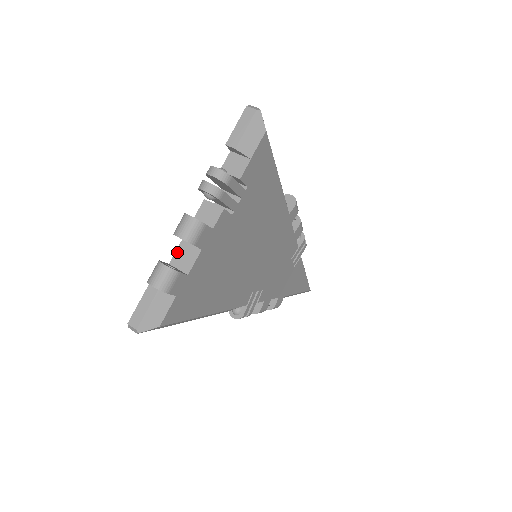
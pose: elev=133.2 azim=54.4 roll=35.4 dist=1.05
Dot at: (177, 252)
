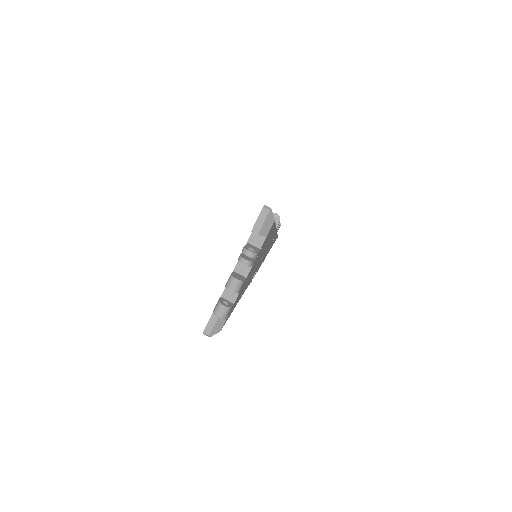
Dot at: (225, 290)
